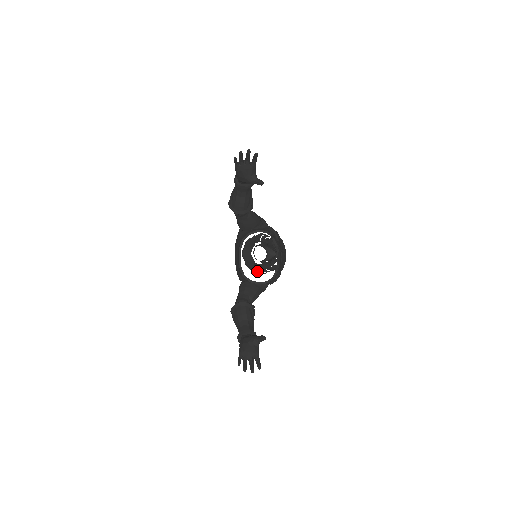
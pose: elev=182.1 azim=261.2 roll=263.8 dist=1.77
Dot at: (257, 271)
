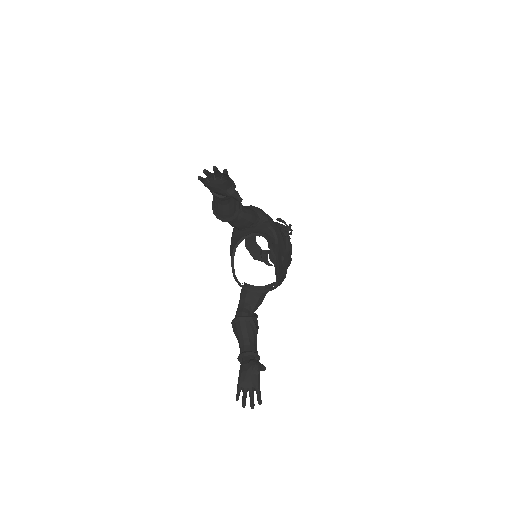
Dot at: occluded
